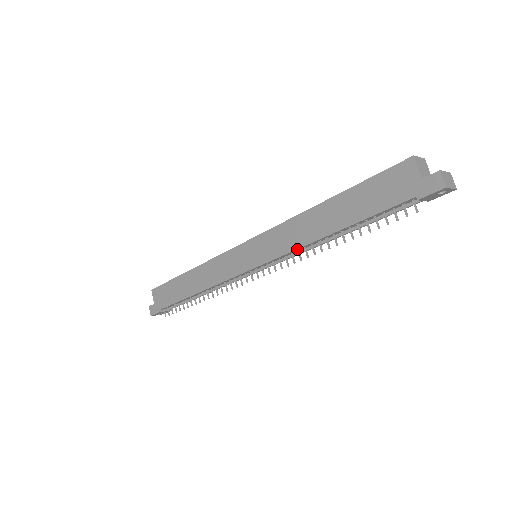
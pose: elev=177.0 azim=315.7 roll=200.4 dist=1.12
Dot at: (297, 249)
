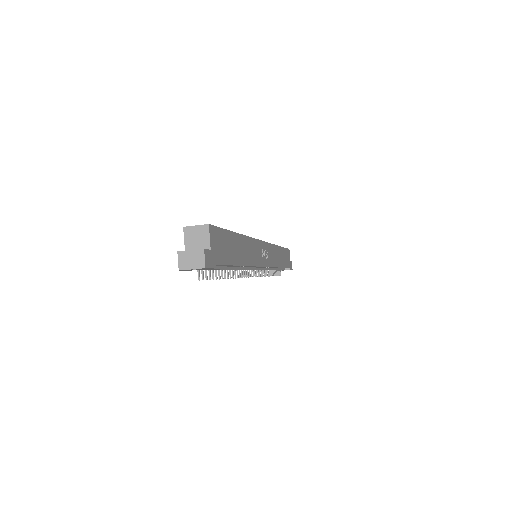
Dot at: occluded
